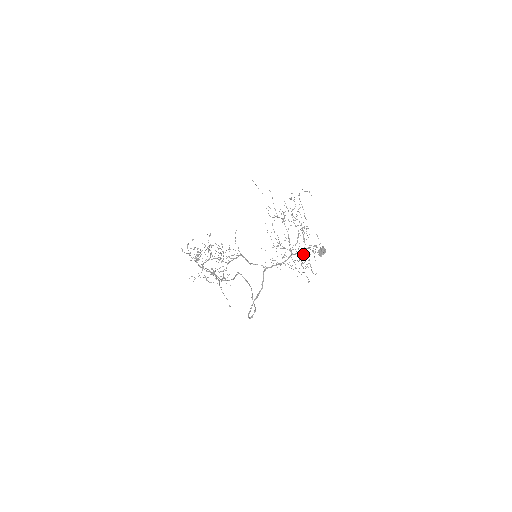
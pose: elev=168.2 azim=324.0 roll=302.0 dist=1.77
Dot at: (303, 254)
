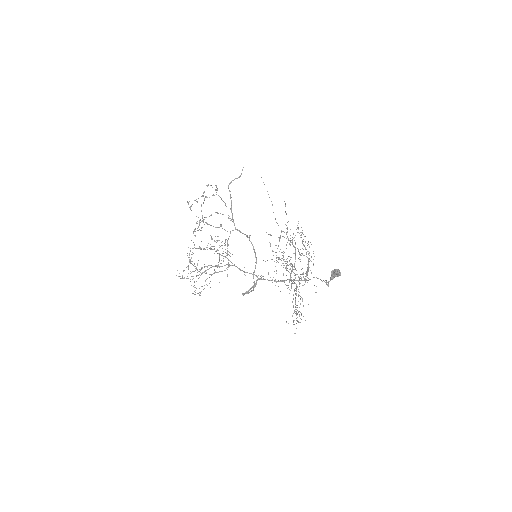
Dot at: occluded
